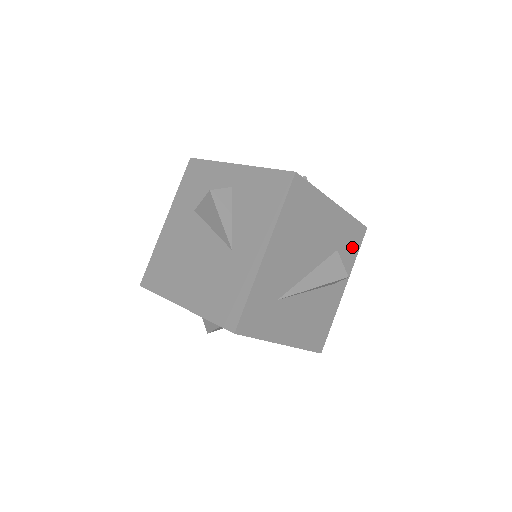
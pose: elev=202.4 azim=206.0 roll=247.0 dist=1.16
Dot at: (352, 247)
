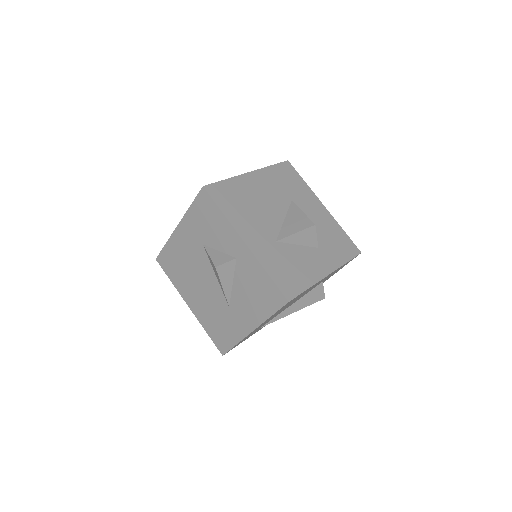
Dot at: occluded
